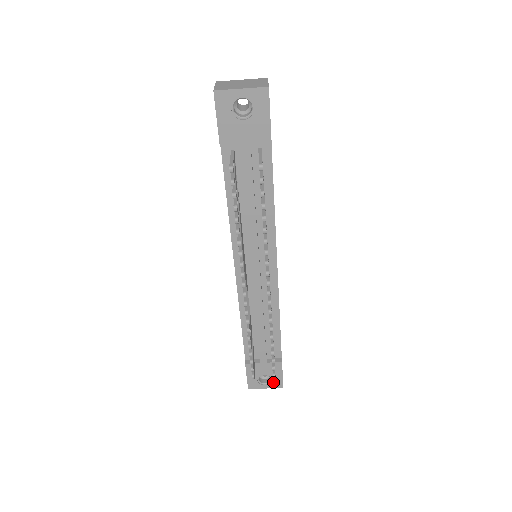
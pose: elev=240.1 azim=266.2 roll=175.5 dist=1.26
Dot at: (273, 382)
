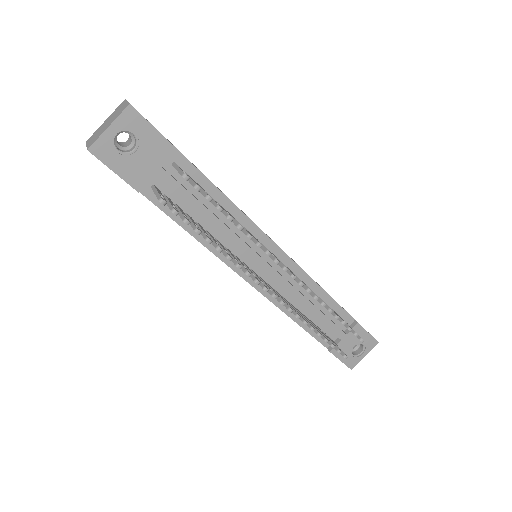
Dot at: (366, 346)
